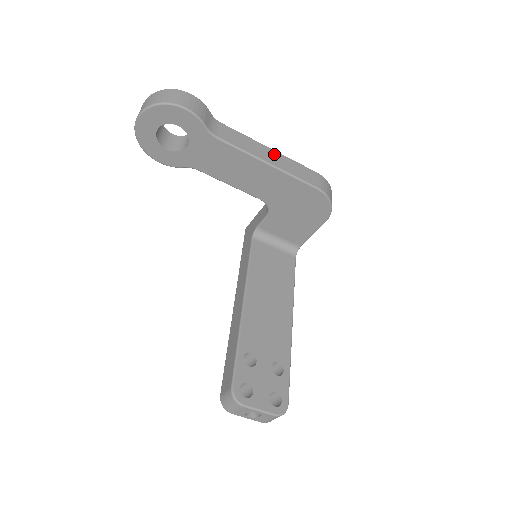
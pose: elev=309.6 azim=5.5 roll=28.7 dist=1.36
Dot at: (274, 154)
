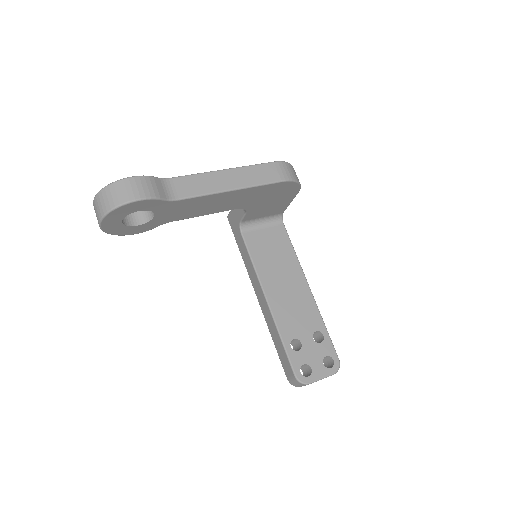
Dot at: (230, 174)
